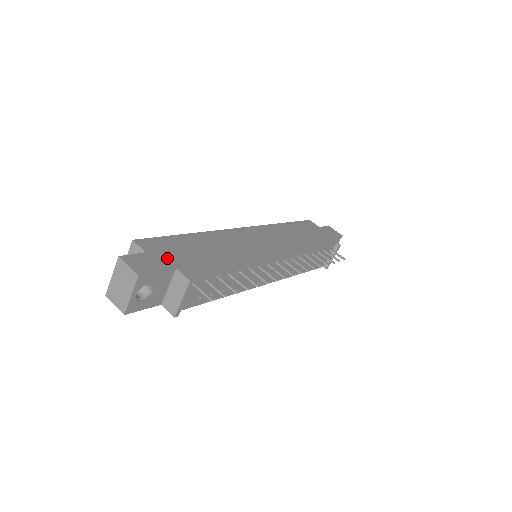
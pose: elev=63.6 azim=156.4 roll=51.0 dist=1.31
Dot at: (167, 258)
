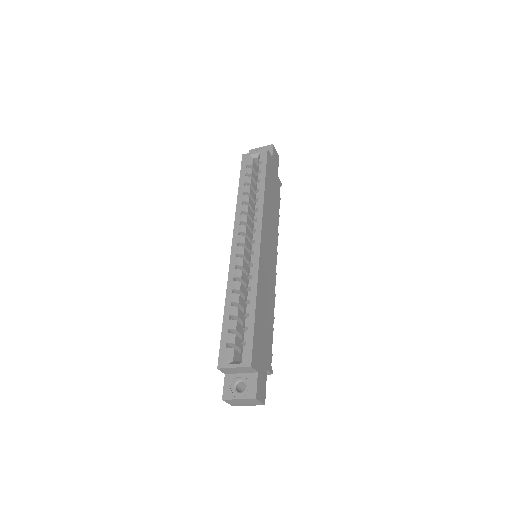
Dot at: (263, 363)
